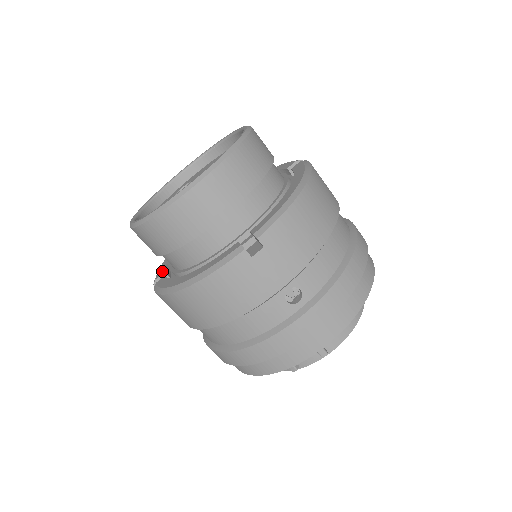
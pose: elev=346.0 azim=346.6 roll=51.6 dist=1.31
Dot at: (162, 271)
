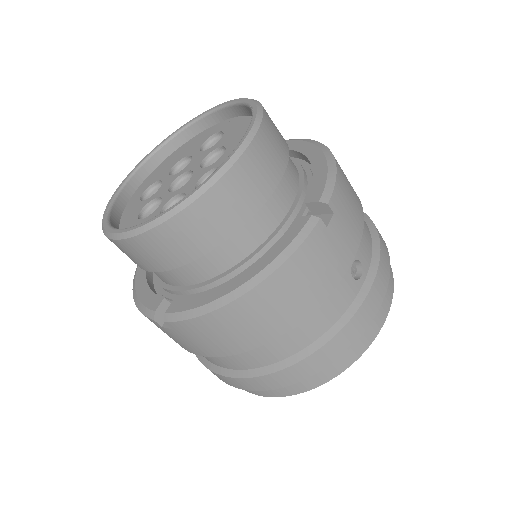
Dot at: (156, 299)
